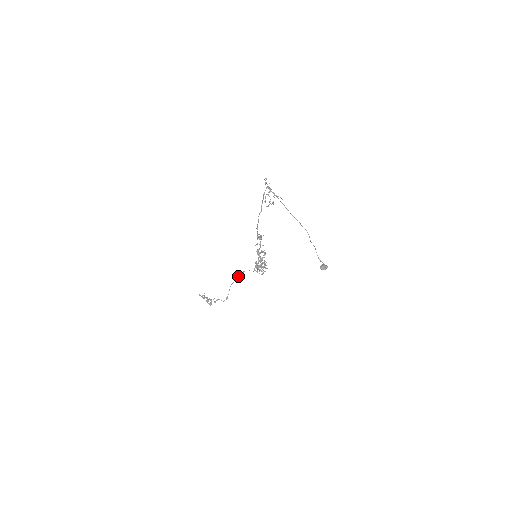
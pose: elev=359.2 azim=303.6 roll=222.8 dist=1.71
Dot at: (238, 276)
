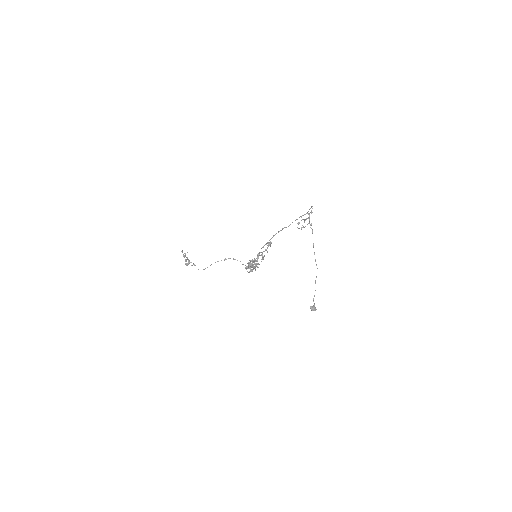
Dot at: (226, 259)
